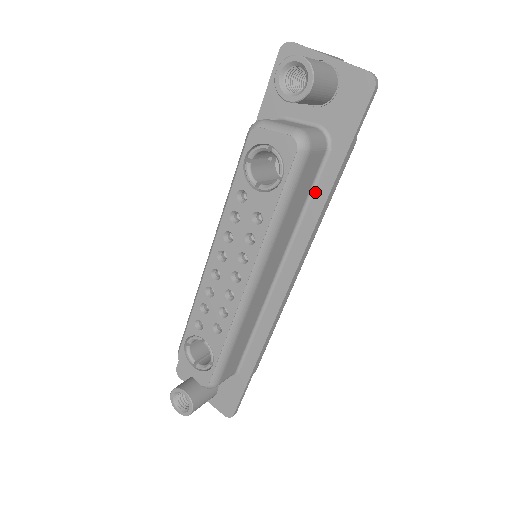
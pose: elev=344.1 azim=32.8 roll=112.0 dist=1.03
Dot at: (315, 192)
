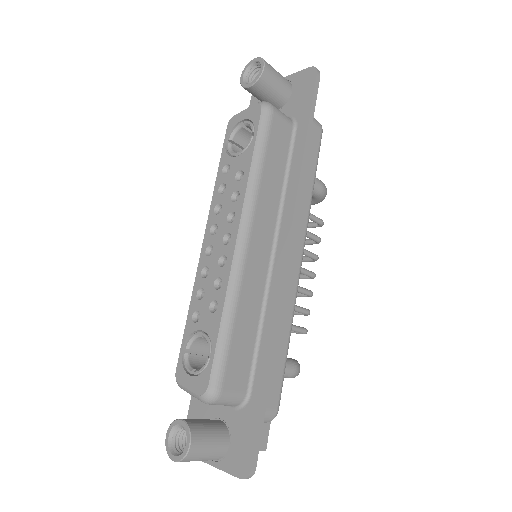
Dot at: (292, 161)
